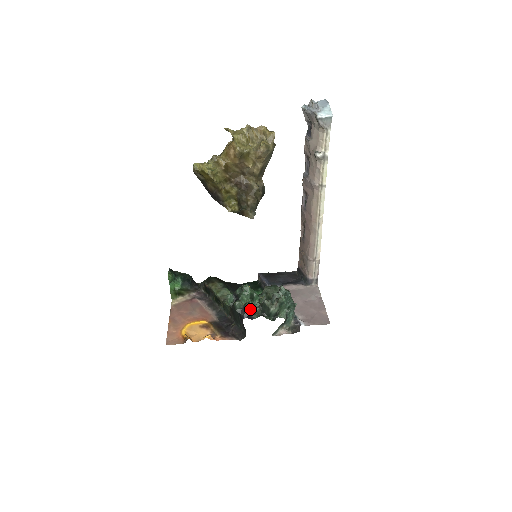
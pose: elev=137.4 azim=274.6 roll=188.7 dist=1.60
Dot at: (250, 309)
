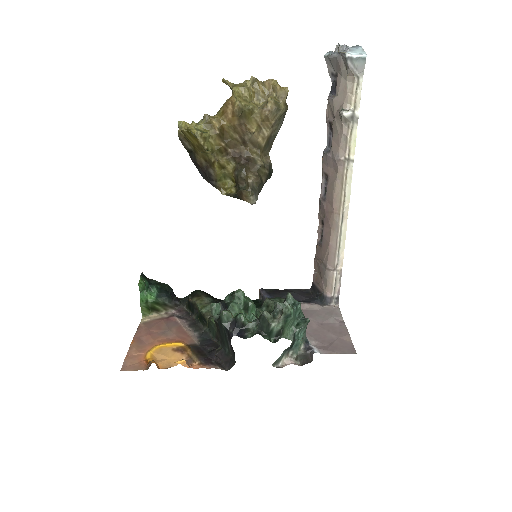
Dot at: (242, 323)
